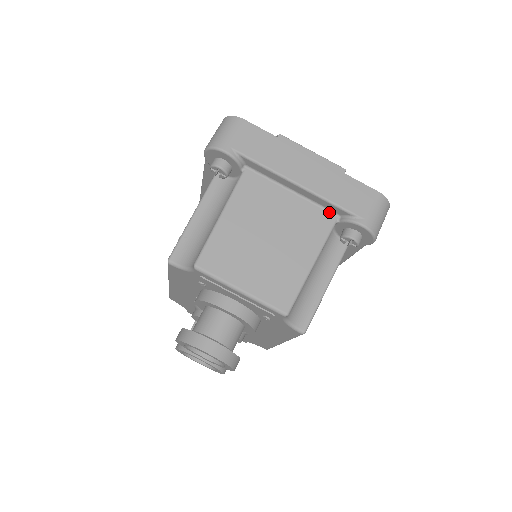
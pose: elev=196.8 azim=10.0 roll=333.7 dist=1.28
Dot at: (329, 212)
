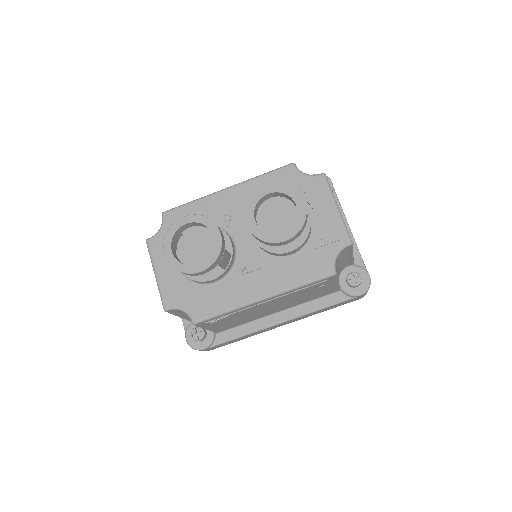
Dot at: occluded
